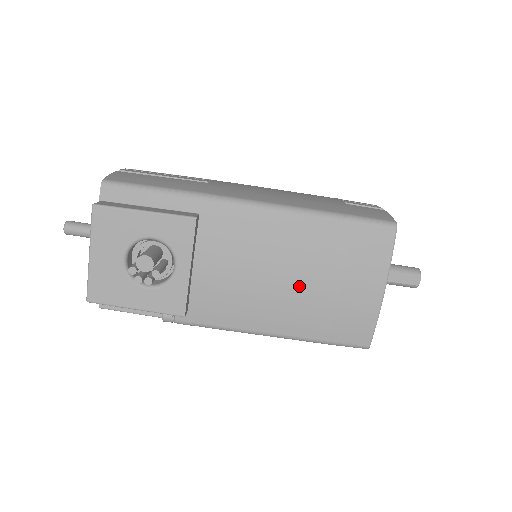
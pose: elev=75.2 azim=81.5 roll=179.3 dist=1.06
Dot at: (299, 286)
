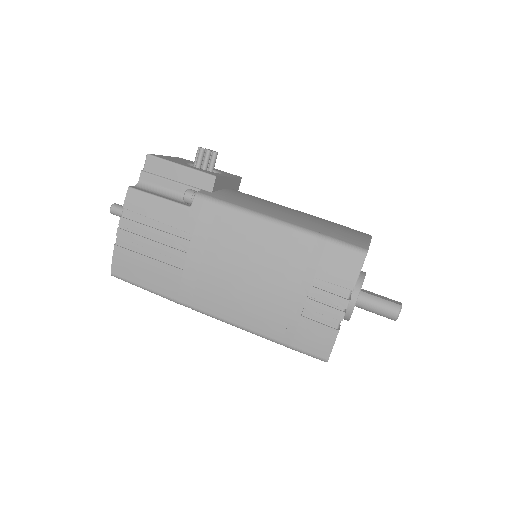
Dot at: (304, 215)
